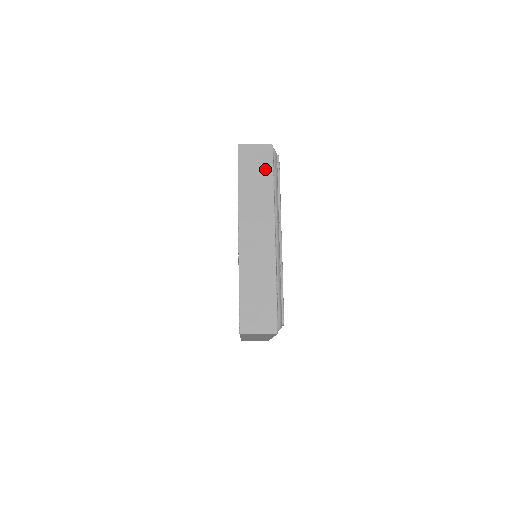
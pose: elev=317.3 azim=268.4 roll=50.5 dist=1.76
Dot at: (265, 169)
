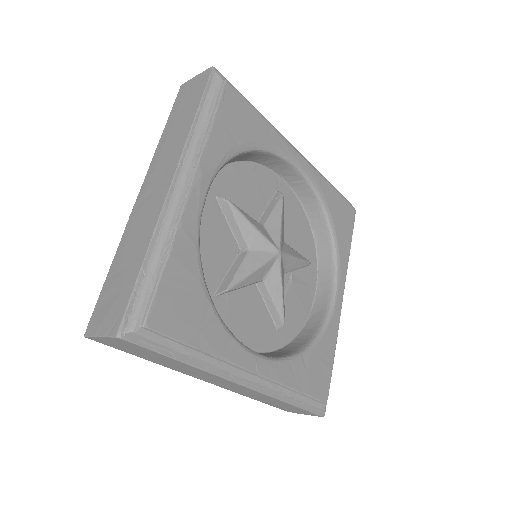
Dot at: (194, 100)
